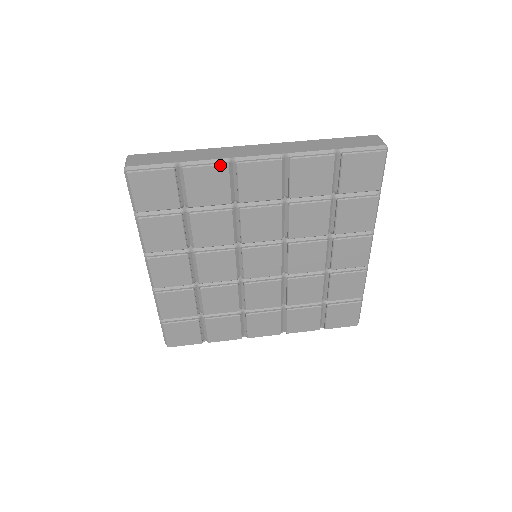
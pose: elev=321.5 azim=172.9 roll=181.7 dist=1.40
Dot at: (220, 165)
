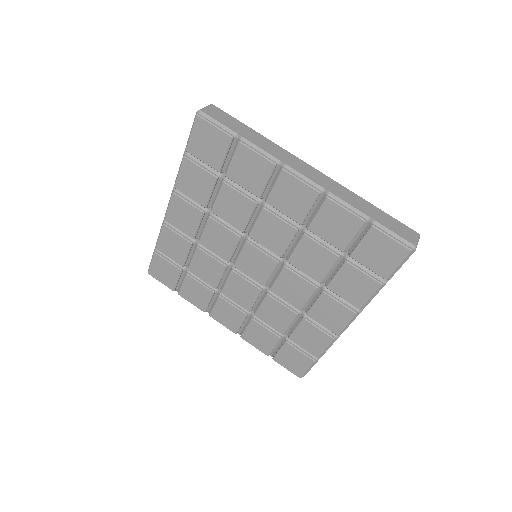
Dot at: (268, 161)
